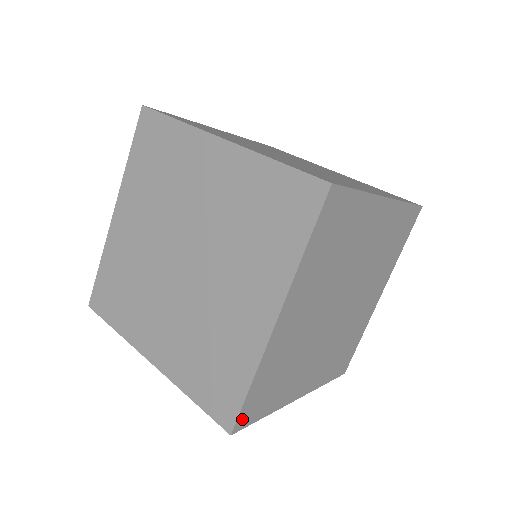
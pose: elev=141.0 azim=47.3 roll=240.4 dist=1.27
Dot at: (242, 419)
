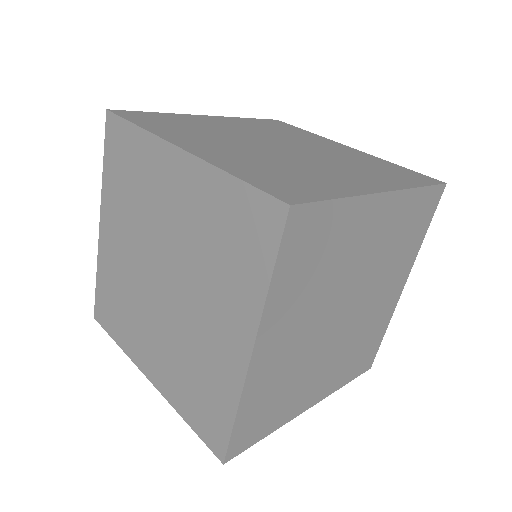
Dot at: (234, 447)
